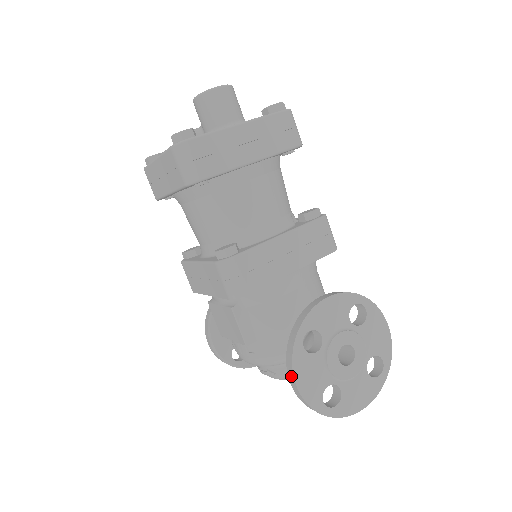
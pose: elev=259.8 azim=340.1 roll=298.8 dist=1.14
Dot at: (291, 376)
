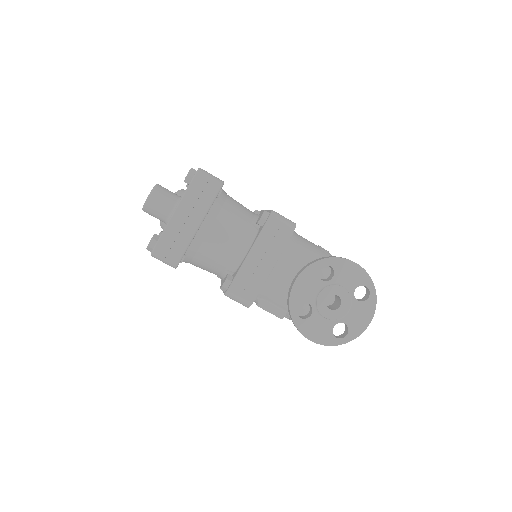
Dot at: (305, 337)
